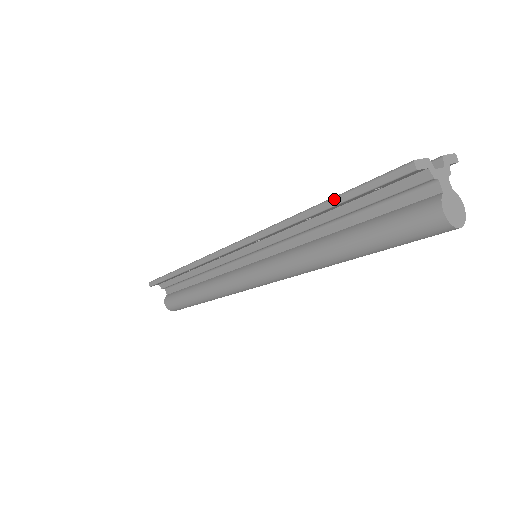
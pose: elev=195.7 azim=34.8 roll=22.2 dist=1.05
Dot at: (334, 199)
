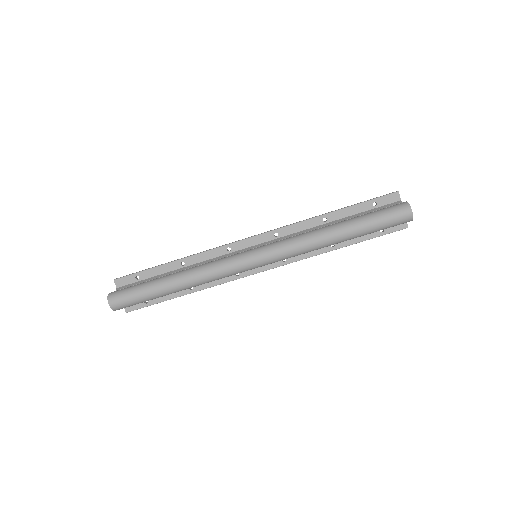
Dot at: (349, 206)
